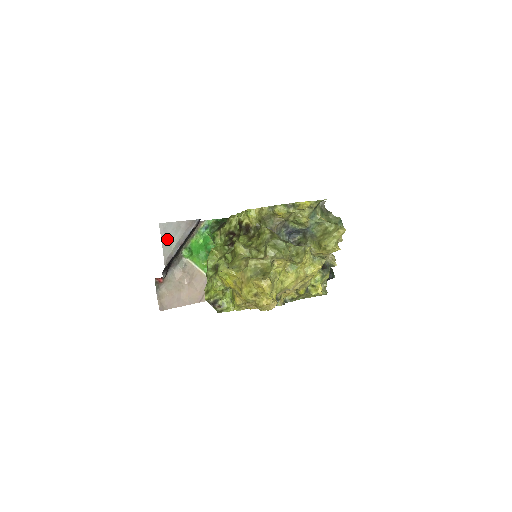
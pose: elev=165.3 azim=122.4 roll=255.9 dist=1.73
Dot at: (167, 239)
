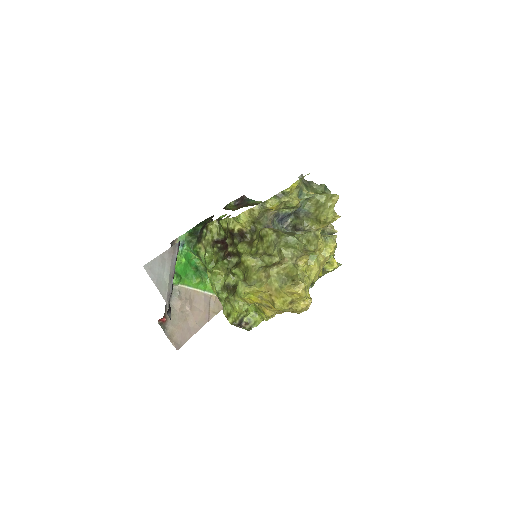
Dot at: (158, 278)
